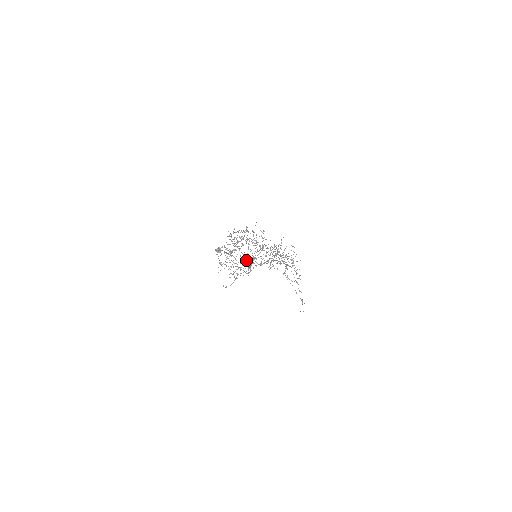
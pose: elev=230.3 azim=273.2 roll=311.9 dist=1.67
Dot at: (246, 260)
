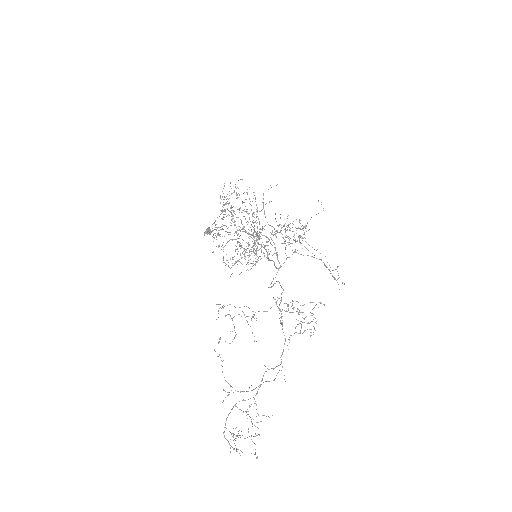
Dot at: (245, 211)
